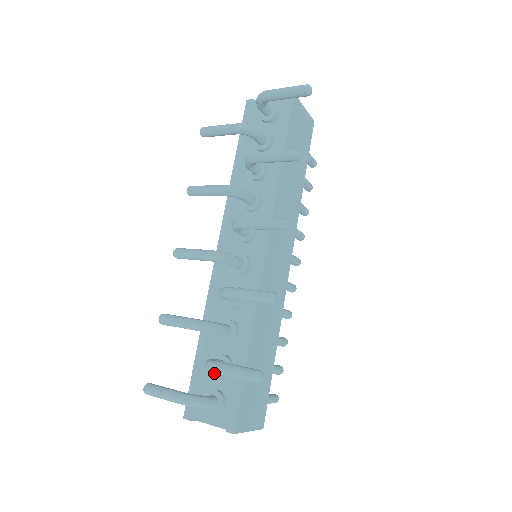
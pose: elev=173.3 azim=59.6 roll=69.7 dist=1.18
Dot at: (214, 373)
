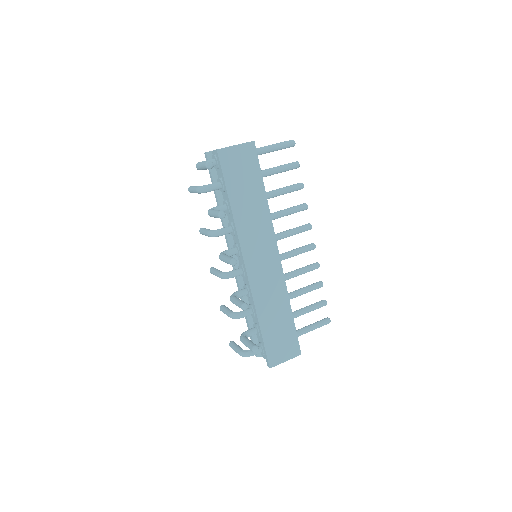
Dot at: occluded
